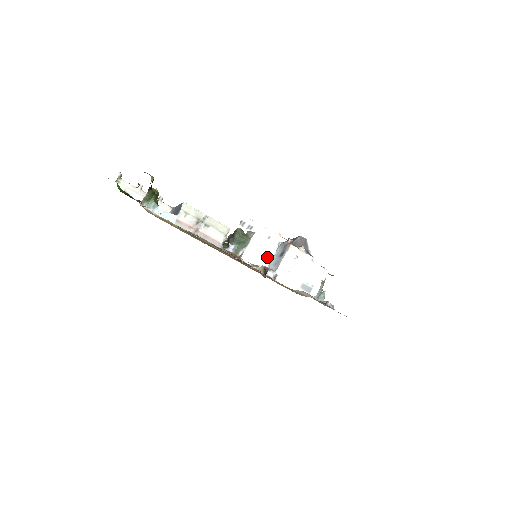
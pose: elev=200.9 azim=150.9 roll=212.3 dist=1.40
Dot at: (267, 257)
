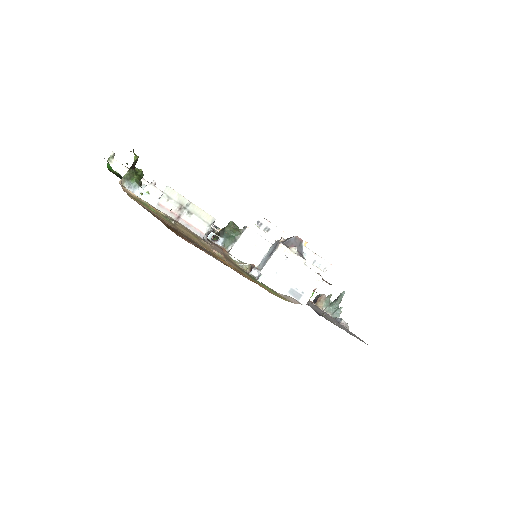
Dot at: (258, 255)
